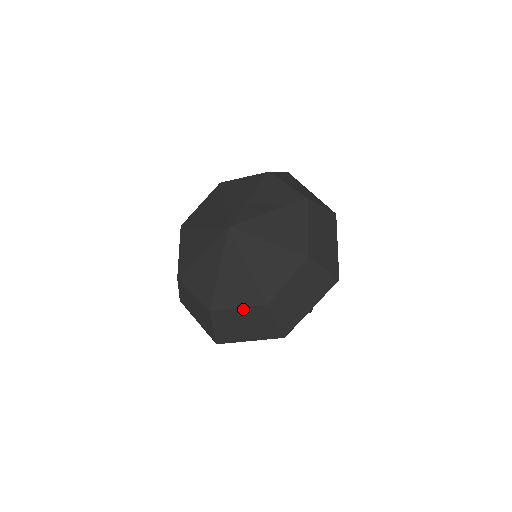
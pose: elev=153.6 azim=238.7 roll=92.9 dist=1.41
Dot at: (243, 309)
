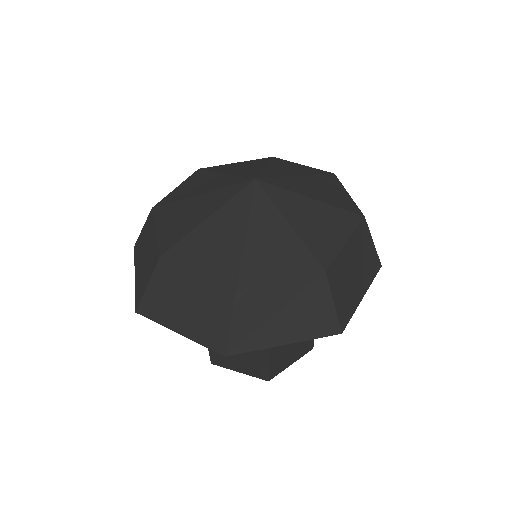
Dot at: (201, 279)
